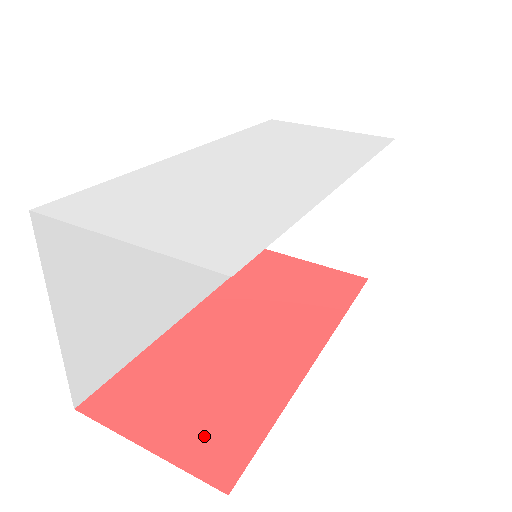
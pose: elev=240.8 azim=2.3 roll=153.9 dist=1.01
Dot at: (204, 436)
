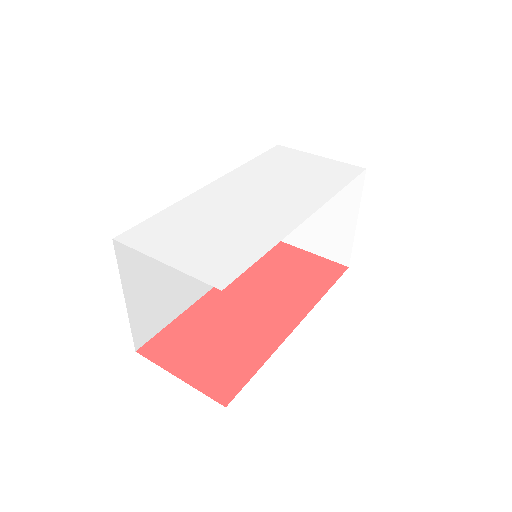
Dot at: (215, 373)
